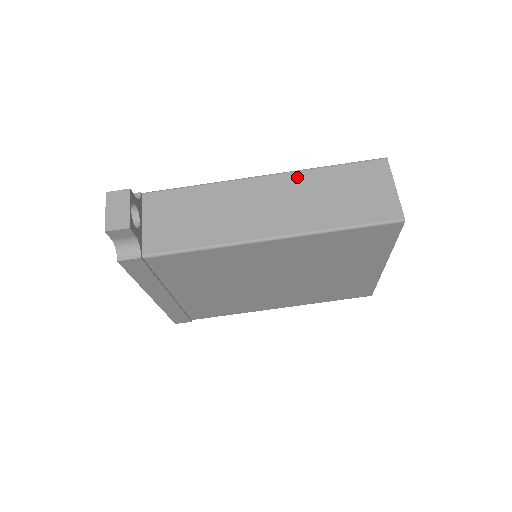
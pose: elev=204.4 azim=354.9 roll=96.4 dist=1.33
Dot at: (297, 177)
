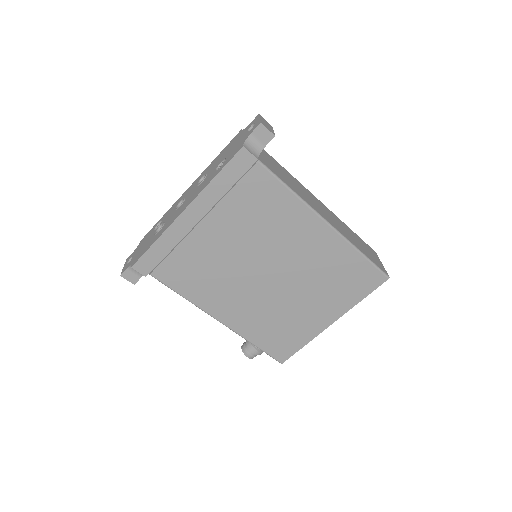
Dot at: (337, 217)
